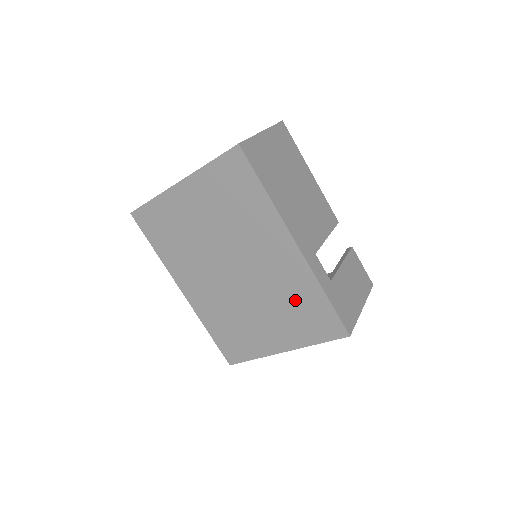
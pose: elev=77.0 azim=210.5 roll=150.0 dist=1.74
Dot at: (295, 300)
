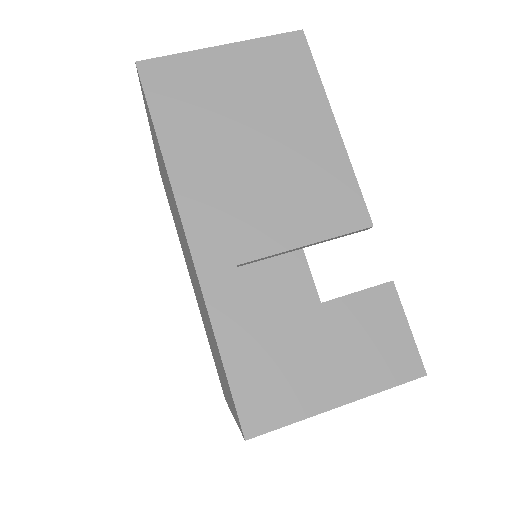
Dot at: occluded
